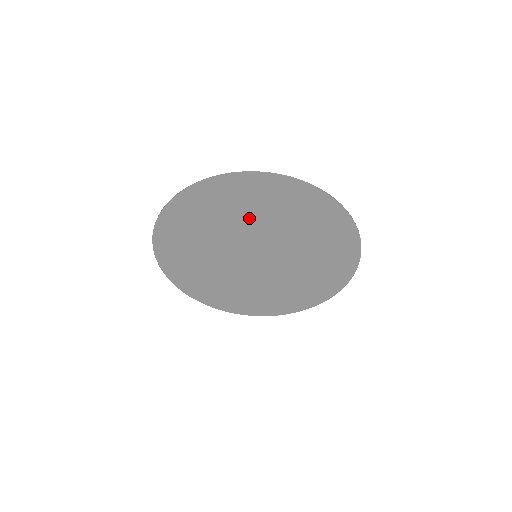
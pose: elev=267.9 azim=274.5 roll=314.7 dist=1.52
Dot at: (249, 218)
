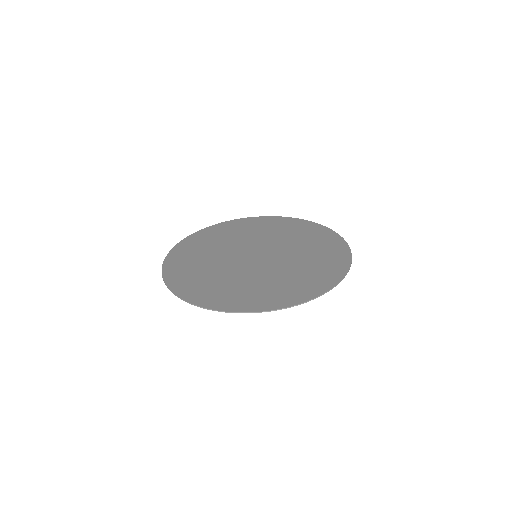
Dot at: (215, 250)
